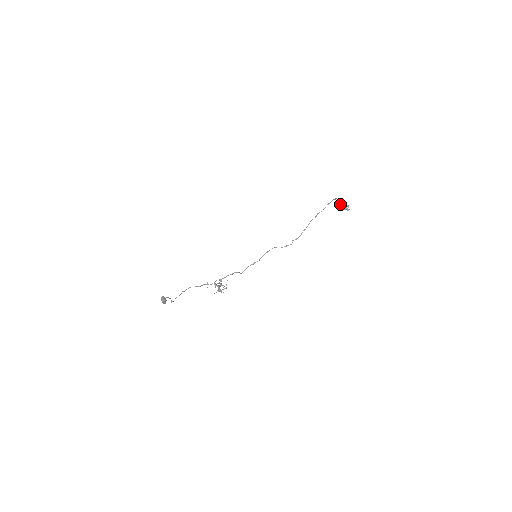
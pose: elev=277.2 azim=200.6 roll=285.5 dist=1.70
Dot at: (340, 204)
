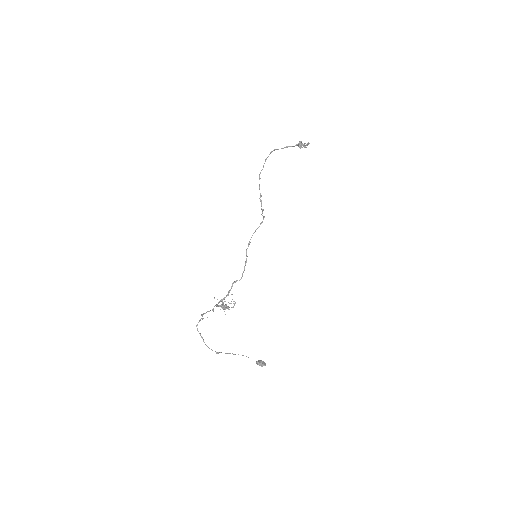
Dot at: occluded
